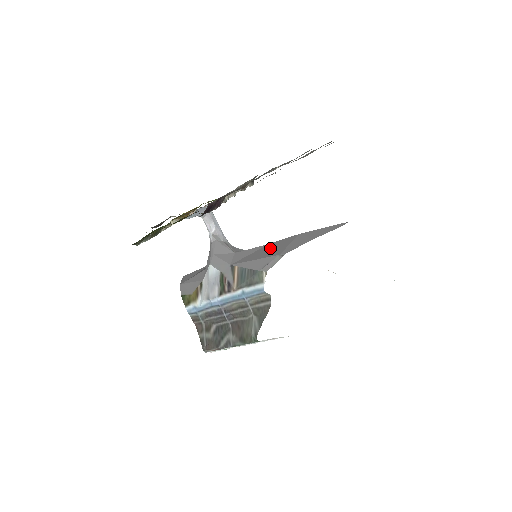
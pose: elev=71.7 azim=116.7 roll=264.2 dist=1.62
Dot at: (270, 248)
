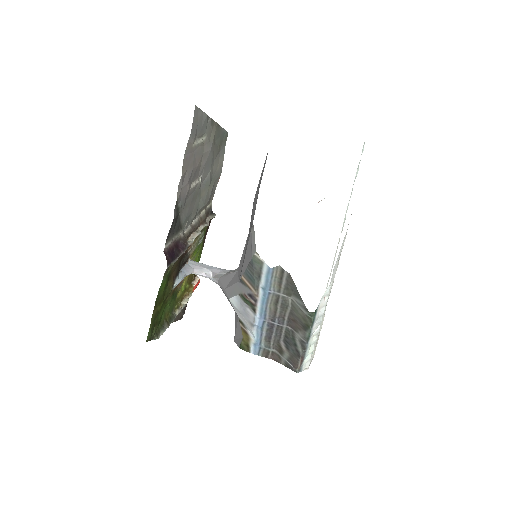
Dot at: (248, 235)
